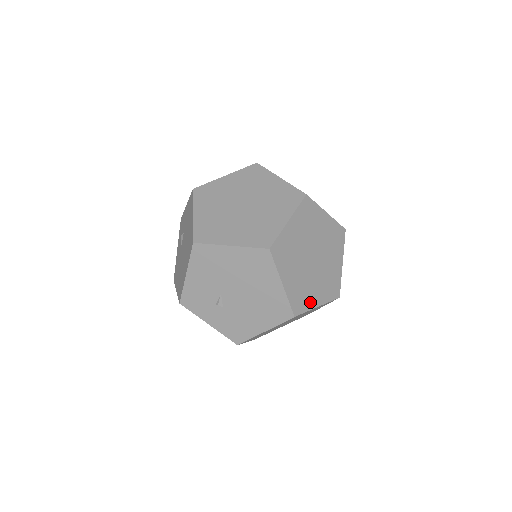
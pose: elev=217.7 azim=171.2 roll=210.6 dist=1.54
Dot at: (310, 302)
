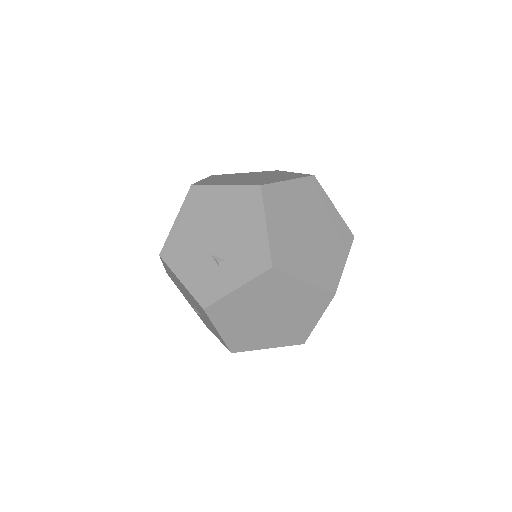
Dot at: (274, 181)
